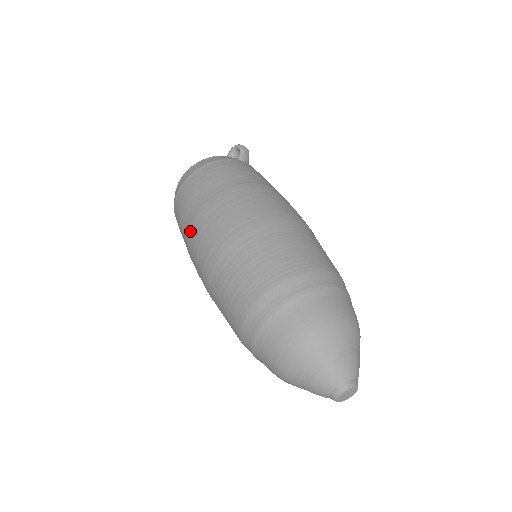
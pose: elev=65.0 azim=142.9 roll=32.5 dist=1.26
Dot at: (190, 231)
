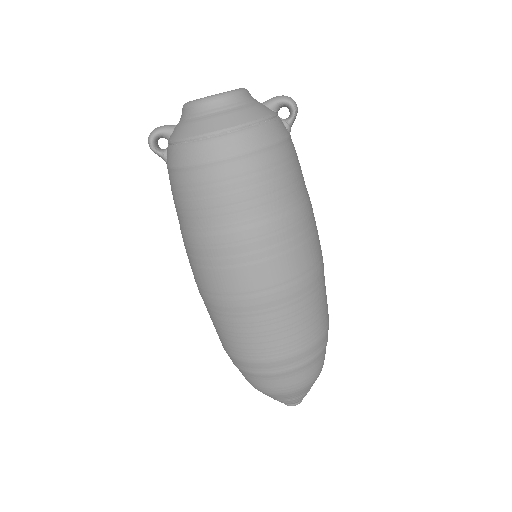
Dot at: (222, 242)
